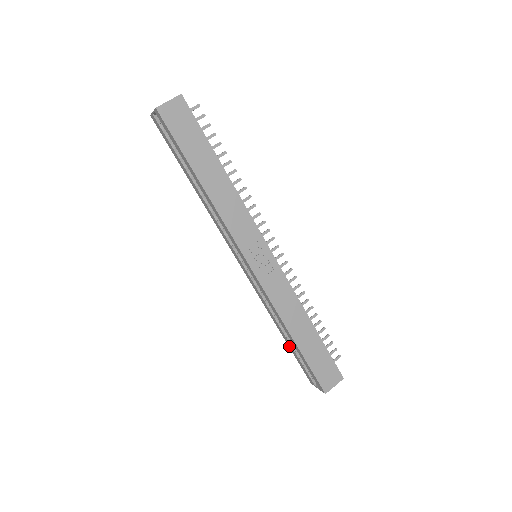
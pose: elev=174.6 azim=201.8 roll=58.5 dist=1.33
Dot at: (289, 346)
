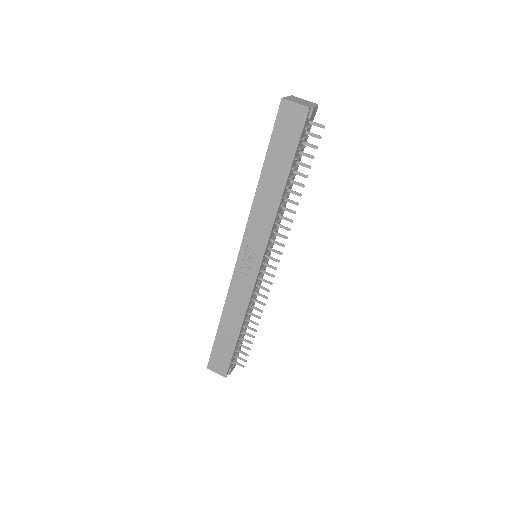
Dot at: occluded
